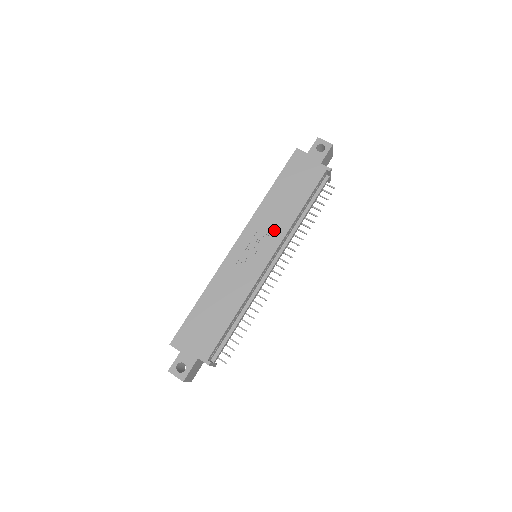
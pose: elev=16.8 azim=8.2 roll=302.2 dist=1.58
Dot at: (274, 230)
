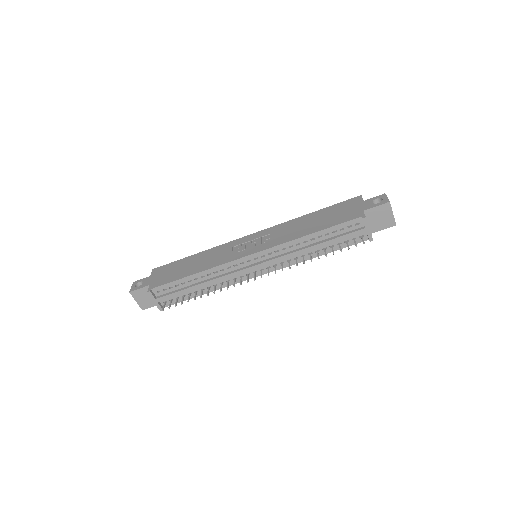
Dot at: (278, 238)
